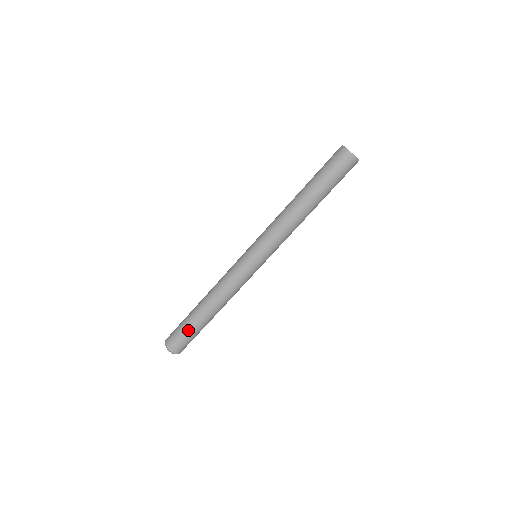
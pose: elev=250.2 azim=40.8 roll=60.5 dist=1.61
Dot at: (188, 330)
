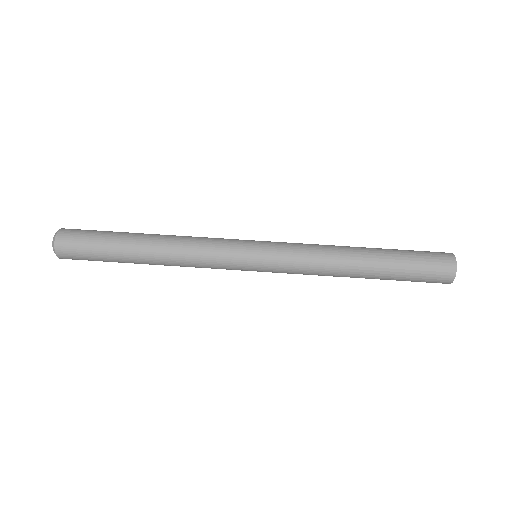
Dot at: (108, 231)
